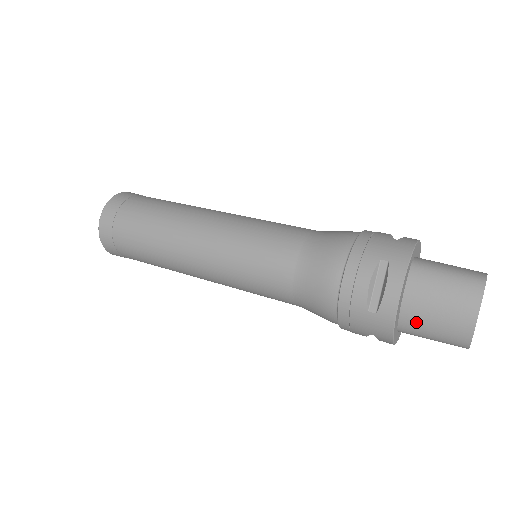
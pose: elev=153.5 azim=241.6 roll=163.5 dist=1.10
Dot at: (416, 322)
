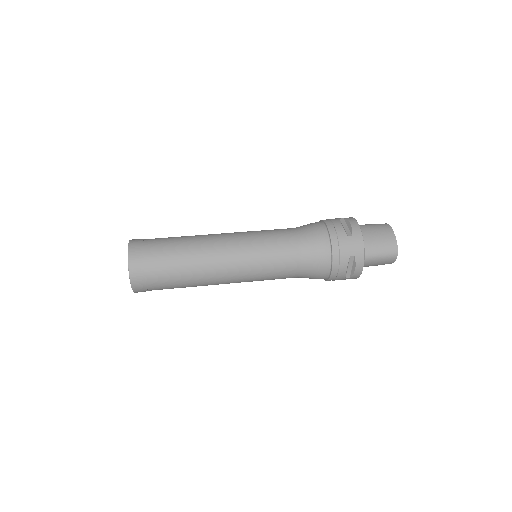
Dot at: (370, 244)
